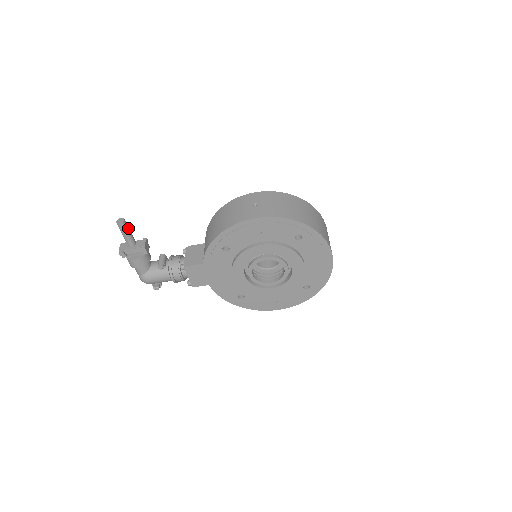
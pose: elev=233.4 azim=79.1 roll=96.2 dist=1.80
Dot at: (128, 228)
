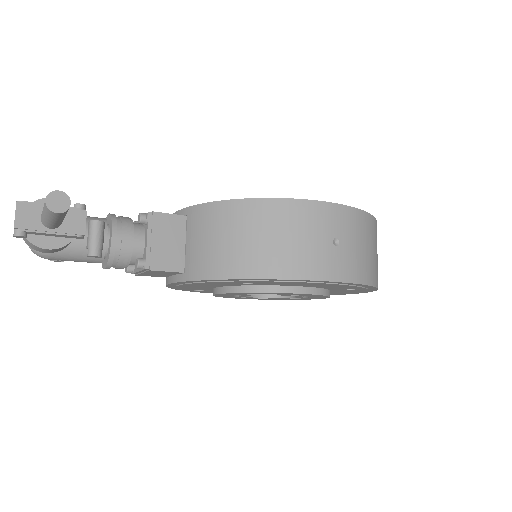
Dot at: occluded
